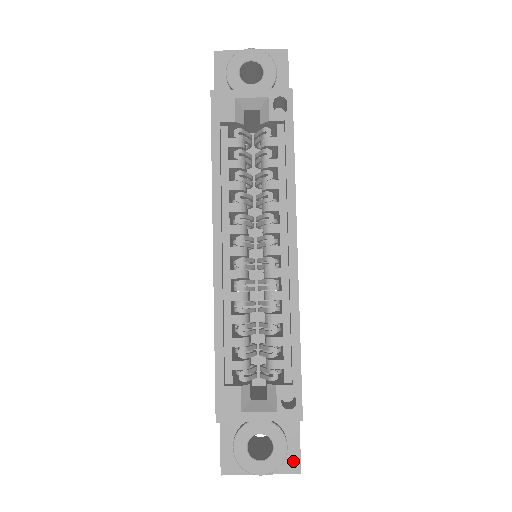
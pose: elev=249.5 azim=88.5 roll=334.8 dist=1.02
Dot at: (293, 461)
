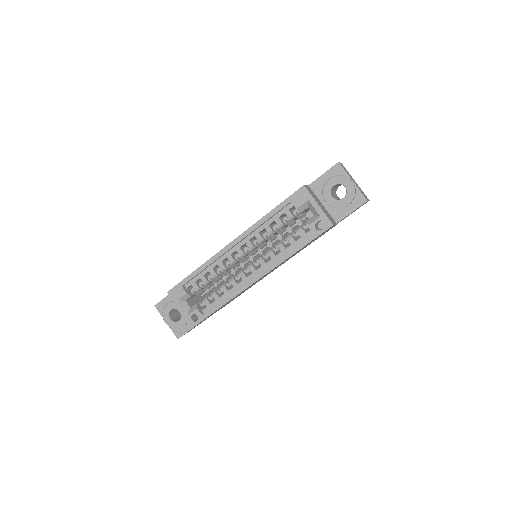
Dot at: (180, 333)
